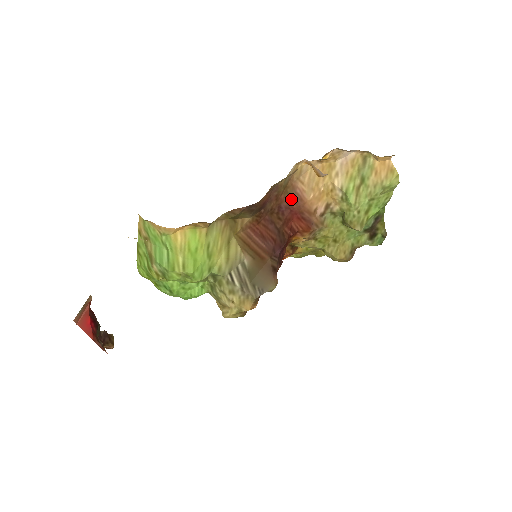
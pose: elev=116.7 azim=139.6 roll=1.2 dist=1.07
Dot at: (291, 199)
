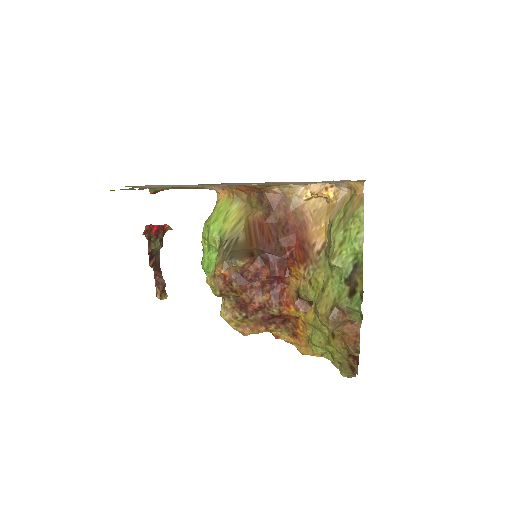
Dot at: (298, 223)
